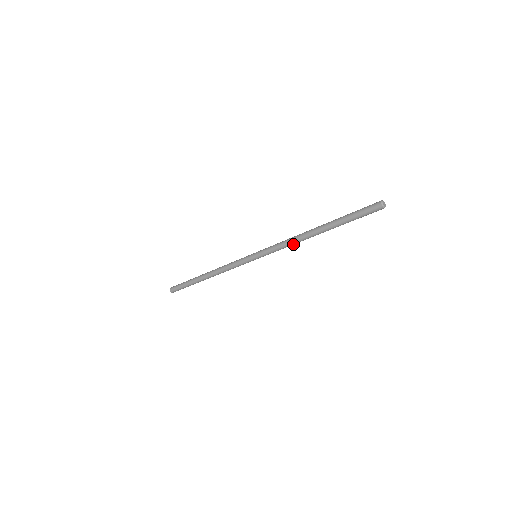
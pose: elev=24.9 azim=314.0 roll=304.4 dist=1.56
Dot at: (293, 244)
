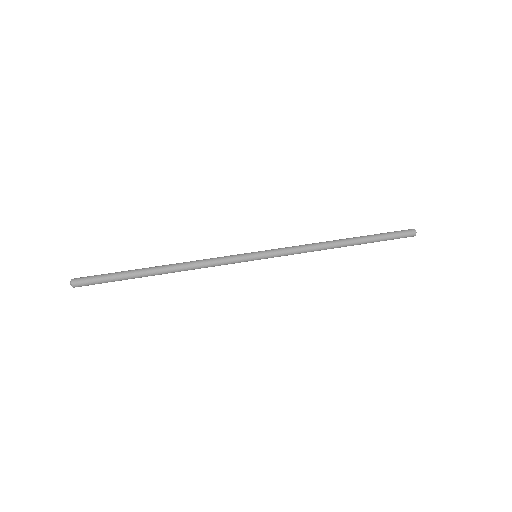
Dot at: (312, 251)
